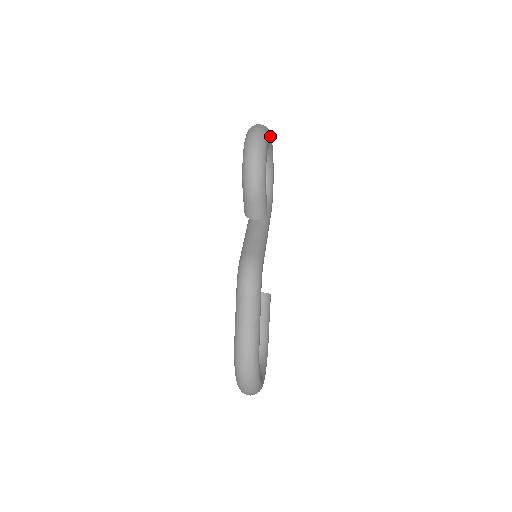
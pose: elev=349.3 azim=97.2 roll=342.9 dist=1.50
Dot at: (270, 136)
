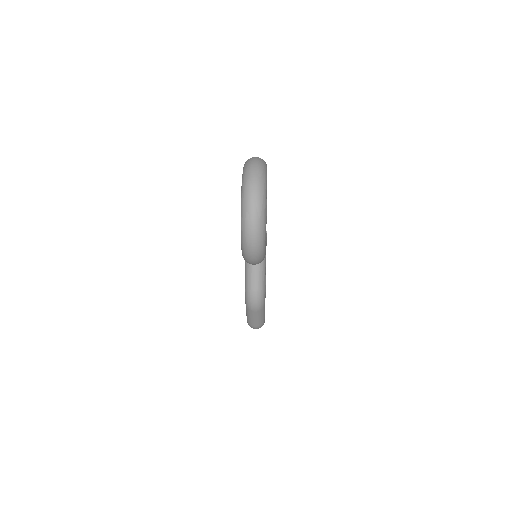
Dot at: (266, 196)
